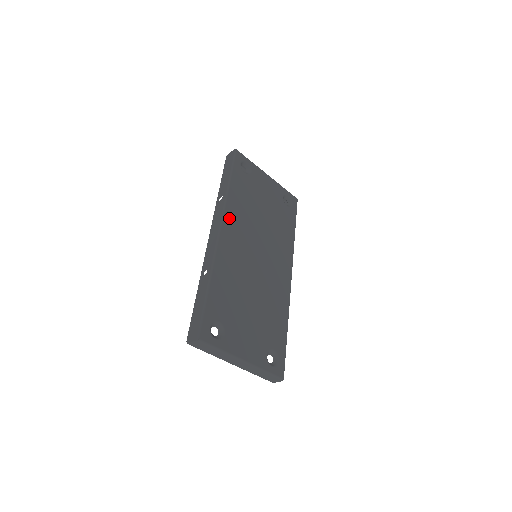
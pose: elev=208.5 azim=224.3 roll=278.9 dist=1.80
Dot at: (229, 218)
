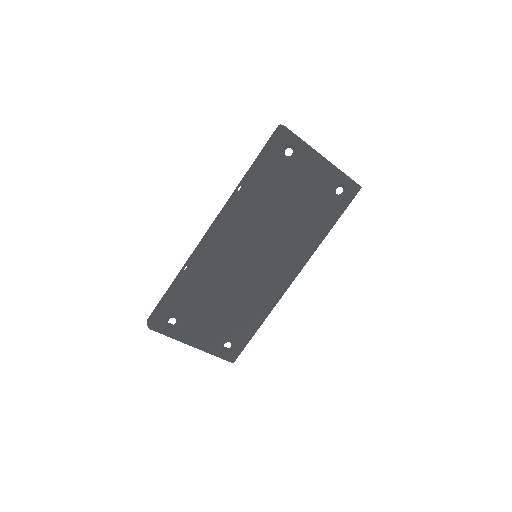
Dot at: (233, 219)
